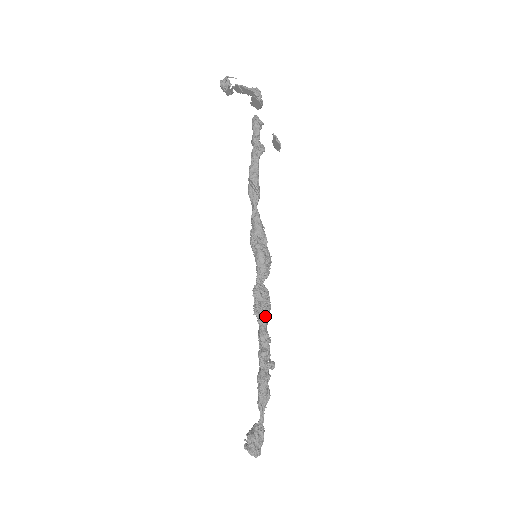
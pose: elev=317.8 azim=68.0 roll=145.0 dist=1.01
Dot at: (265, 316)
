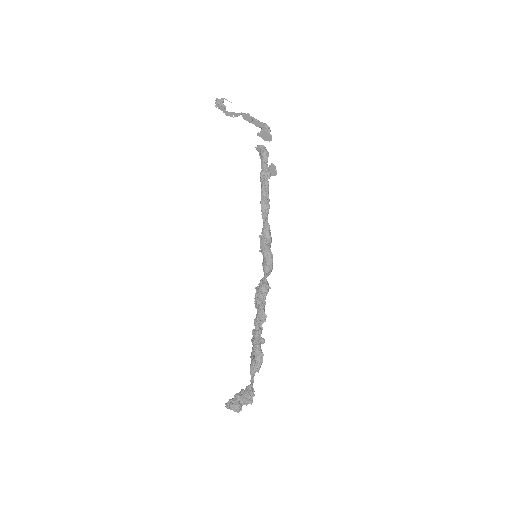
Dot at: (265, 303)
